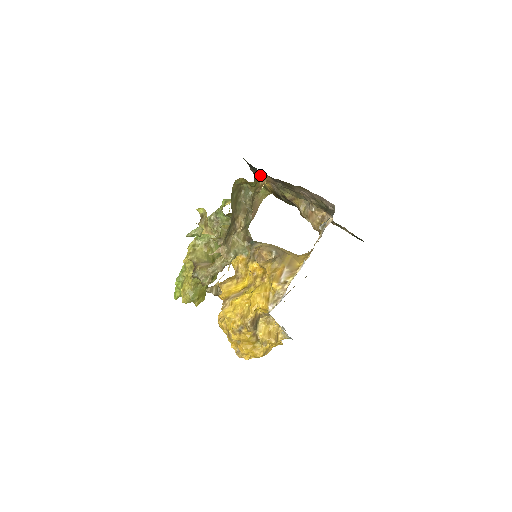
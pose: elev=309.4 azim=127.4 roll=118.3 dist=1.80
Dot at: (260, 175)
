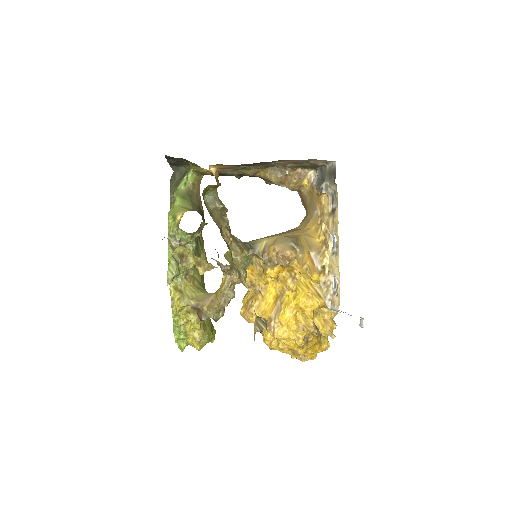
Dot at: occluded
